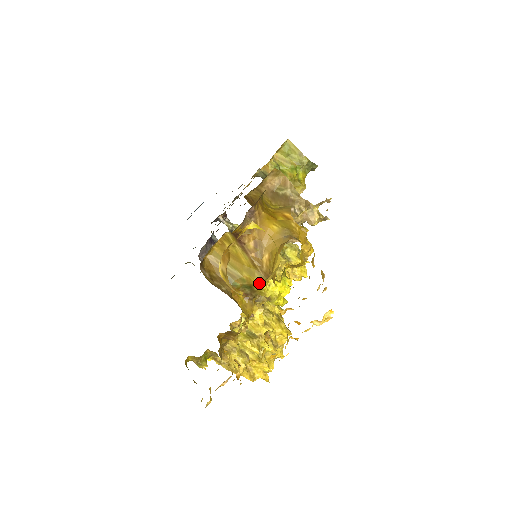
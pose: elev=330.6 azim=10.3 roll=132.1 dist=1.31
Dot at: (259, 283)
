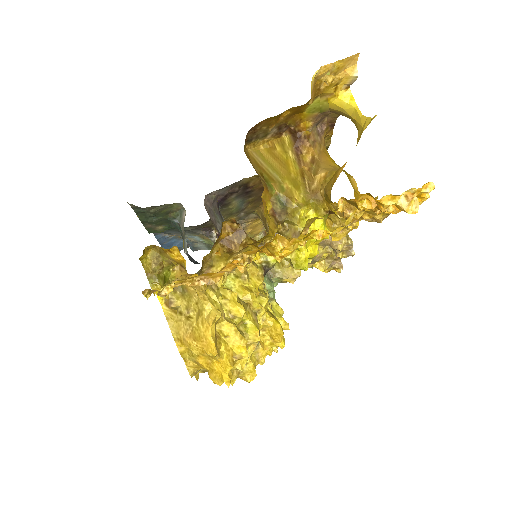
Dot at: (300, 199)
